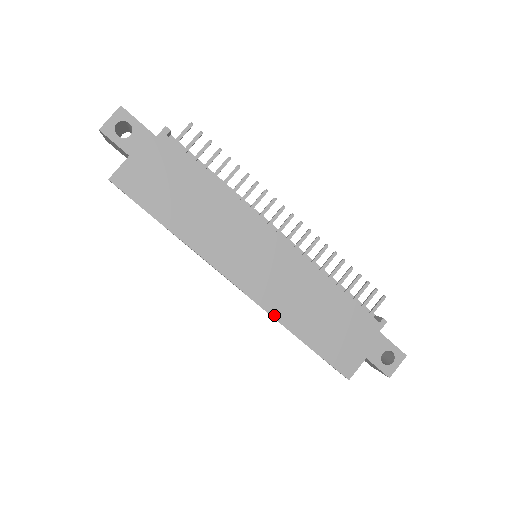
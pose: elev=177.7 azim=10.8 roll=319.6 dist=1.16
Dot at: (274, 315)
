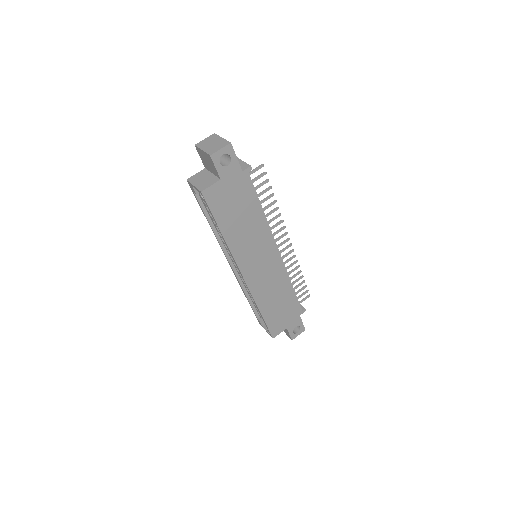
Dot at: (254, 297)
